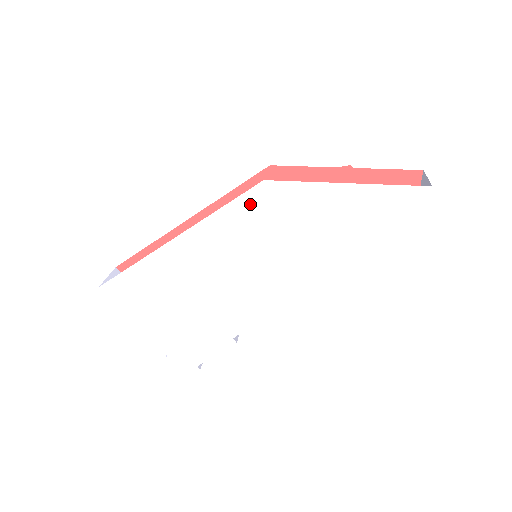
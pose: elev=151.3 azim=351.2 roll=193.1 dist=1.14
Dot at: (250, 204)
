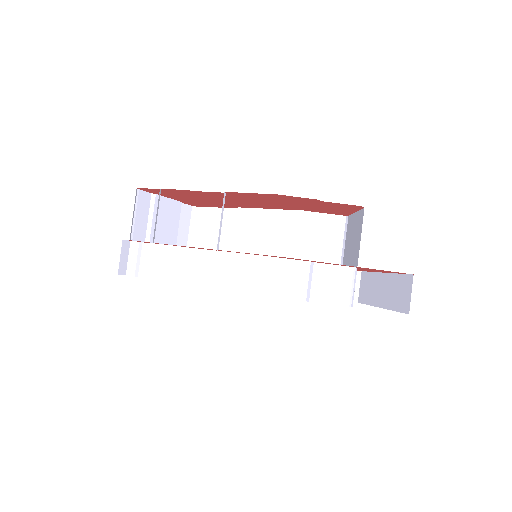
Dot at: occluded
